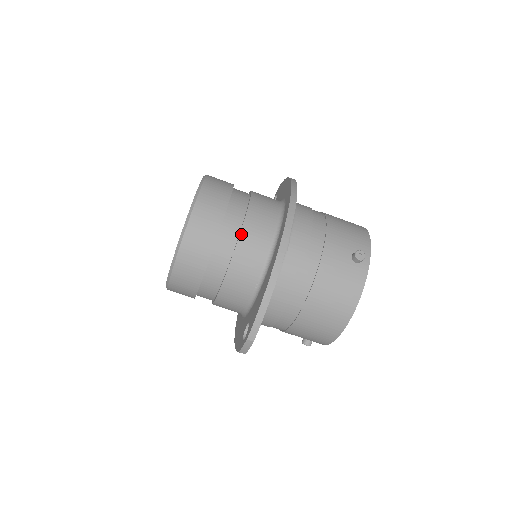
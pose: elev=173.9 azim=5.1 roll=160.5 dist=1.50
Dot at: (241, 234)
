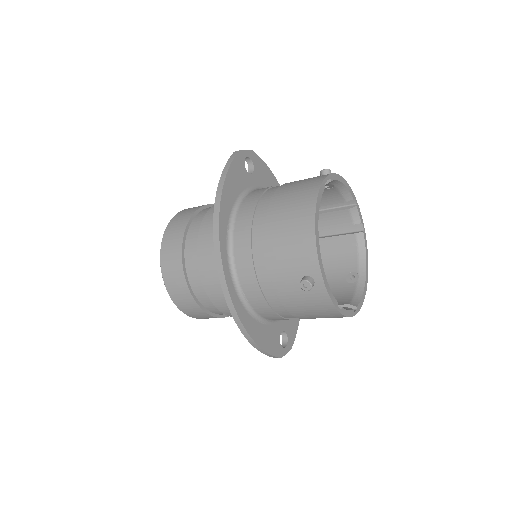
Dot at: (211, 299)
